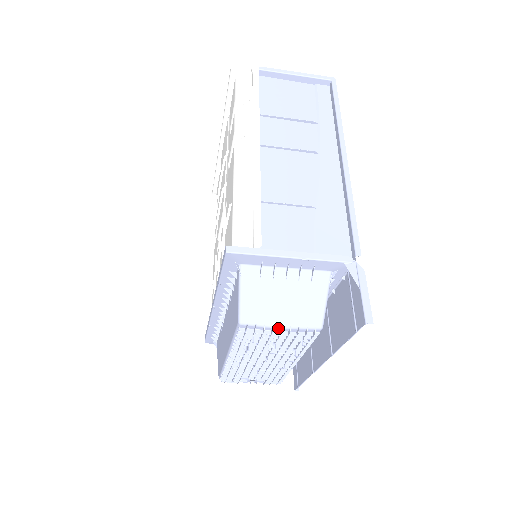
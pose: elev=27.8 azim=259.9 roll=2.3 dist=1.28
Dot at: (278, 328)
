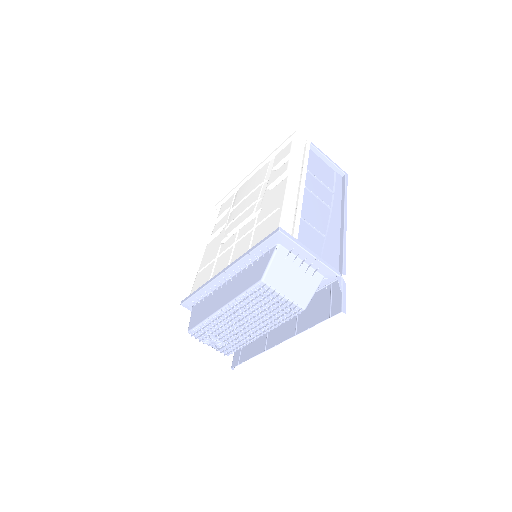
Dot at: (282, 296)
